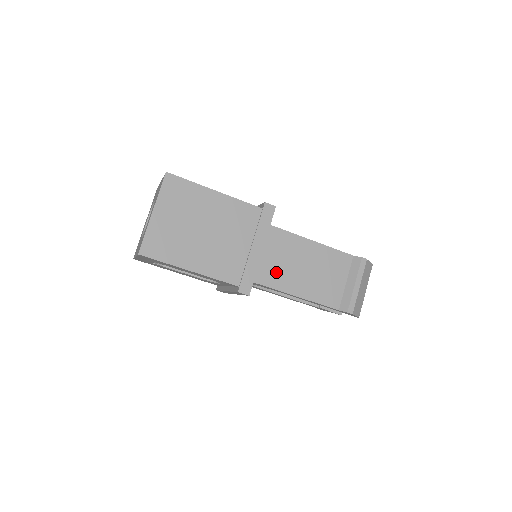
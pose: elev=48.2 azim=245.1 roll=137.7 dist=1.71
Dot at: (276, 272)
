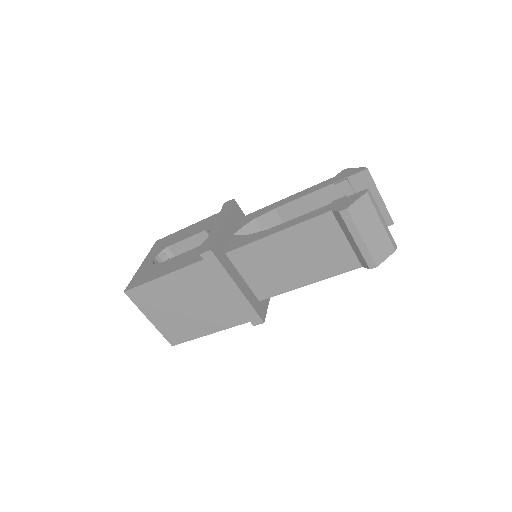
Dot at: (272, 280)
